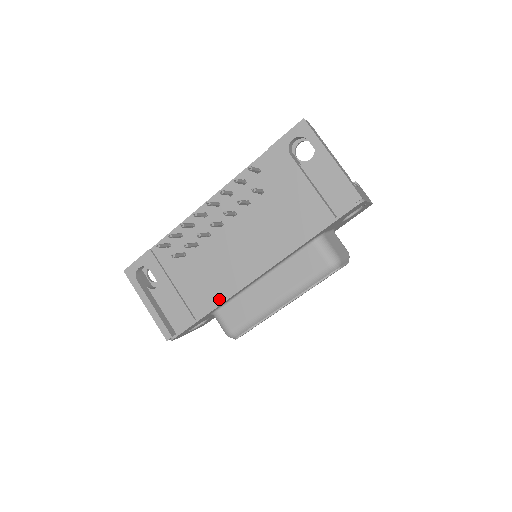
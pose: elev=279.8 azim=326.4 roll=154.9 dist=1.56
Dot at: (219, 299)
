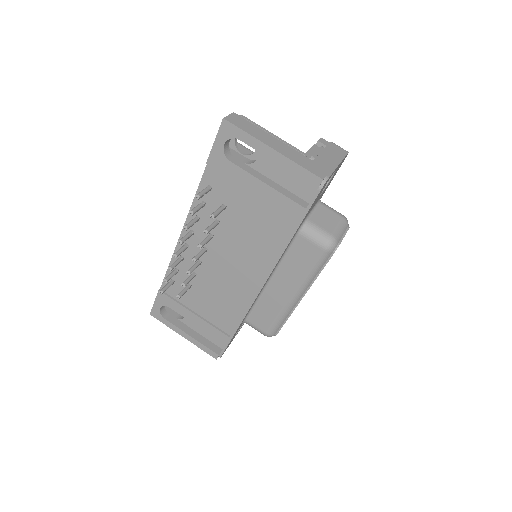
Dot at: (240, 314)
